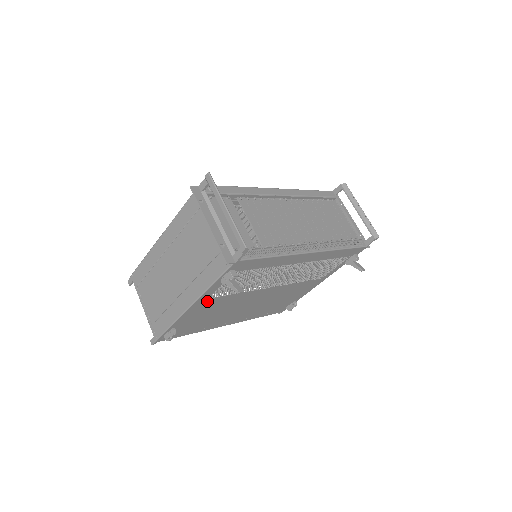
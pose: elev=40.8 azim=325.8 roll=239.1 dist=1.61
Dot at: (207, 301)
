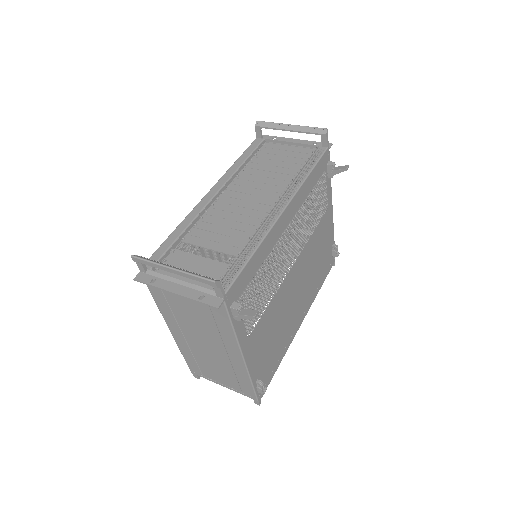
Dot at: (251, 339)
